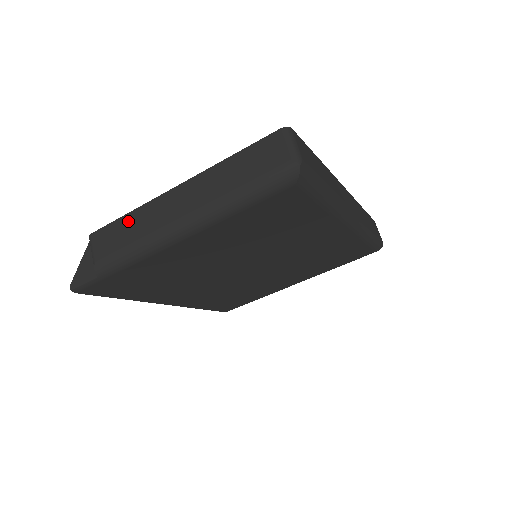
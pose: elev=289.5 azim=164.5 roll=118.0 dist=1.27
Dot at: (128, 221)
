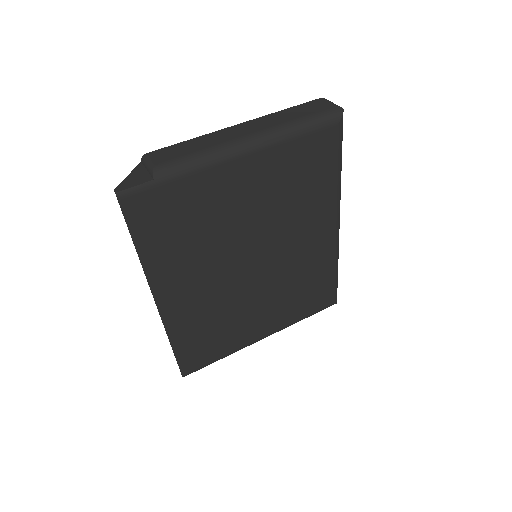
Dot at: (192, 142)
